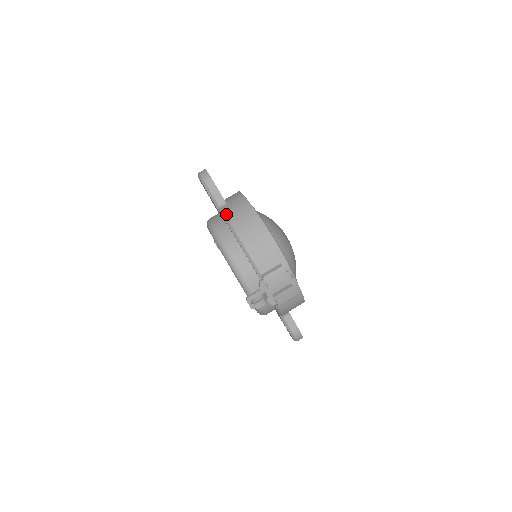
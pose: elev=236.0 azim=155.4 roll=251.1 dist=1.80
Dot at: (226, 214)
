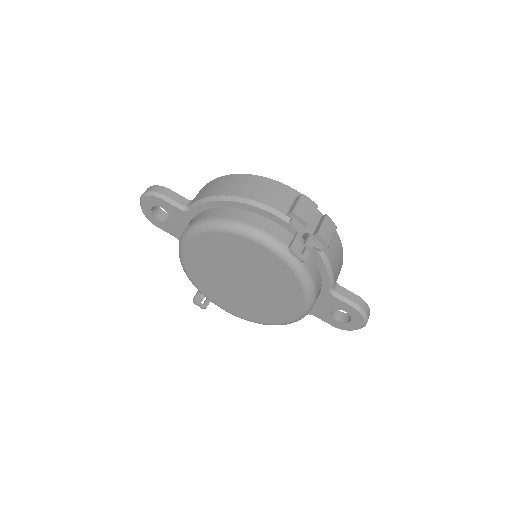
Dot at: (201, 198)
